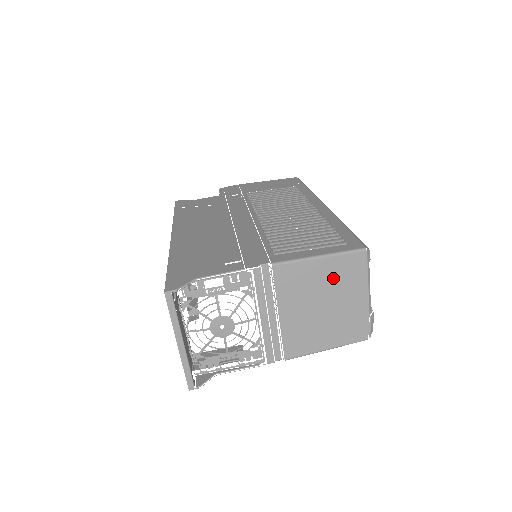
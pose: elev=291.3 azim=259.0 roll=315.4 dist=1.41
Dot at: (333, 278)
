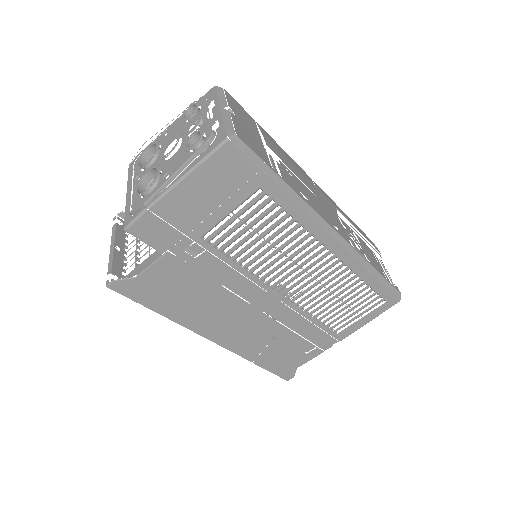
Dot at: occluded
